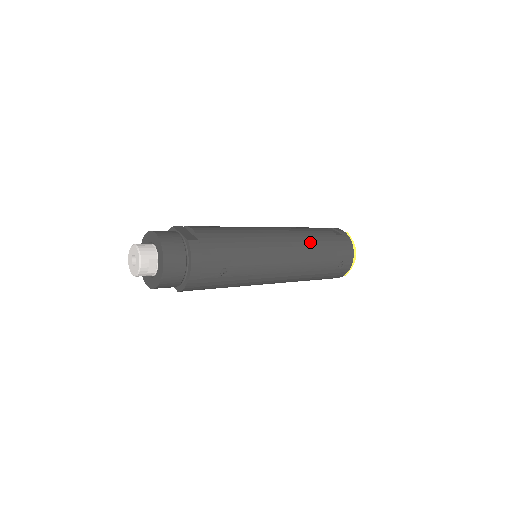
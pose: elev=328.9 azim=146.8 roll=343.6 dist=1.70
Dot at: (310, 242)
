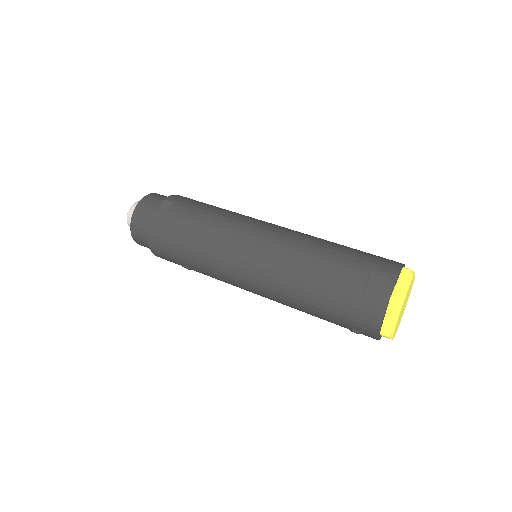
Dot at: (298, 289)
